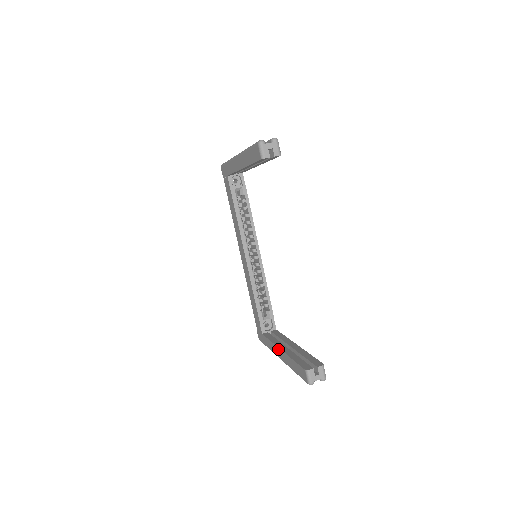
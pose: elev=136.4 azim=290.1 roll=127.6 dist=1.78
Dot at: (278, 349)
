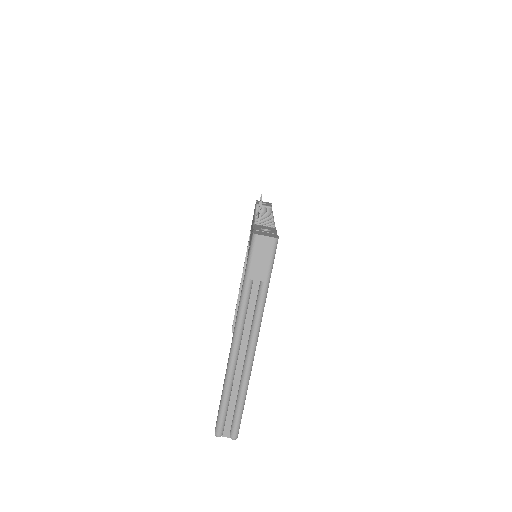
Dot at: (243, 271)
